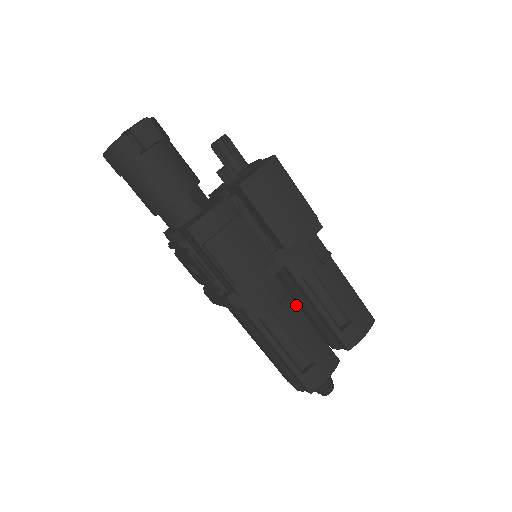
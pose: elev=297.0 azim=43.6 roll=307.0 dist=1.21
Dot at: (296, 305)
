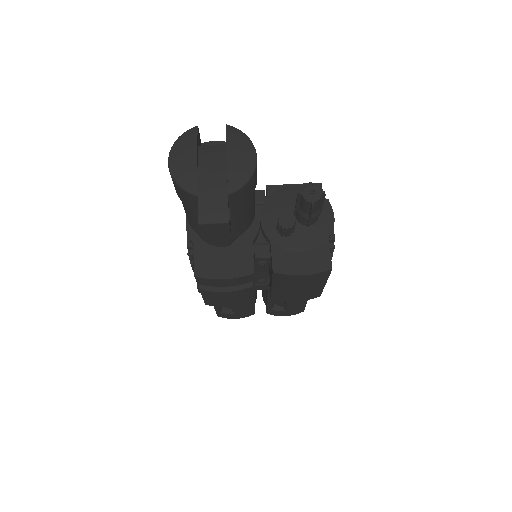
Dot at: occluded
